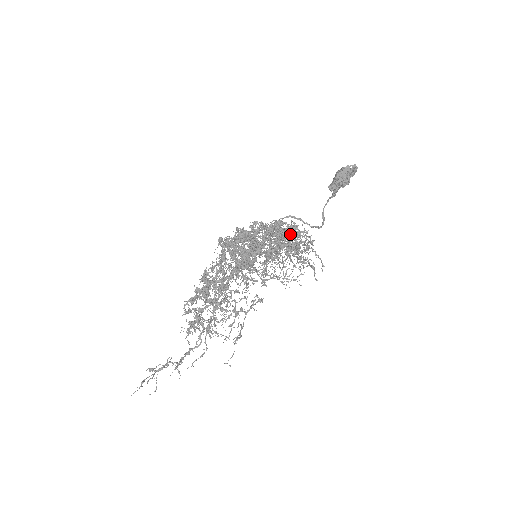
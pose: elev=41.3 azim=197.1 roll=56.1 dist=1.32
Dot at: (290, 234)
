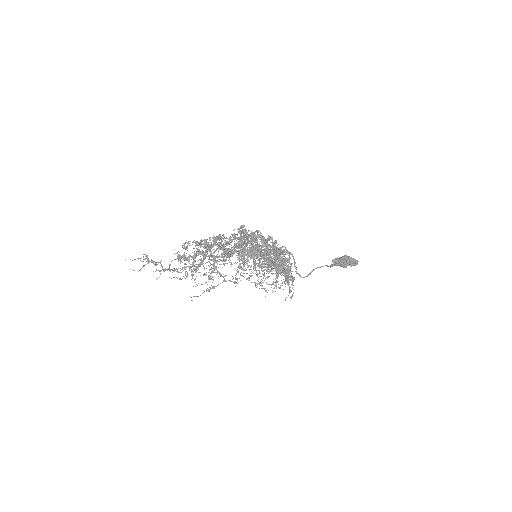
Dot at: occluded
